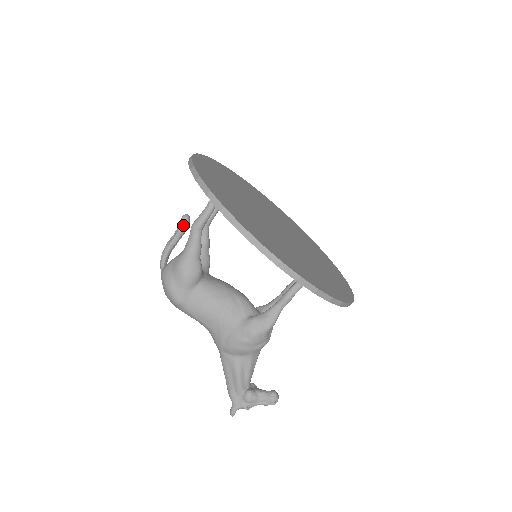
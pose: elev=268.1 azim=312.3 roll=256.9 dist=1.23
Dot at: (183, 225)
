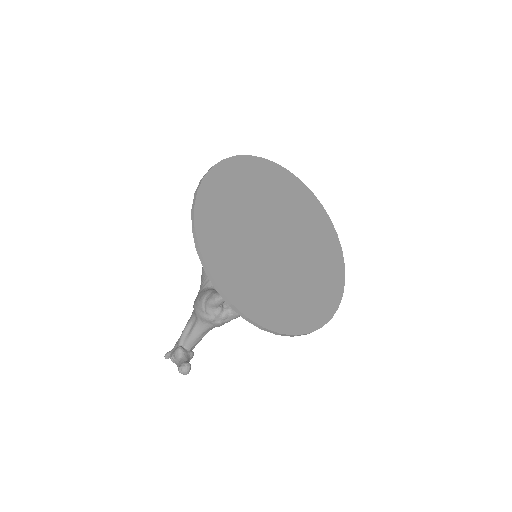
Dot at: occluded
